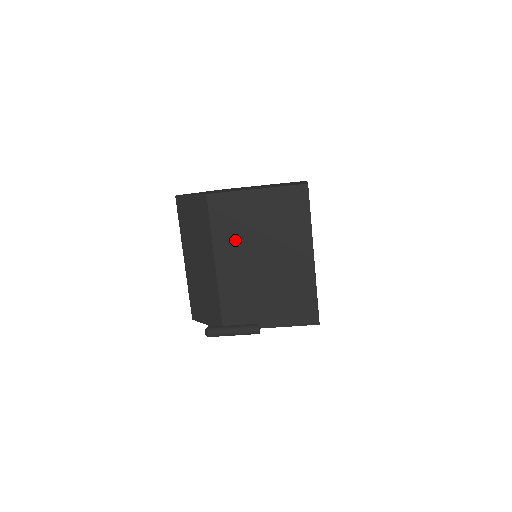
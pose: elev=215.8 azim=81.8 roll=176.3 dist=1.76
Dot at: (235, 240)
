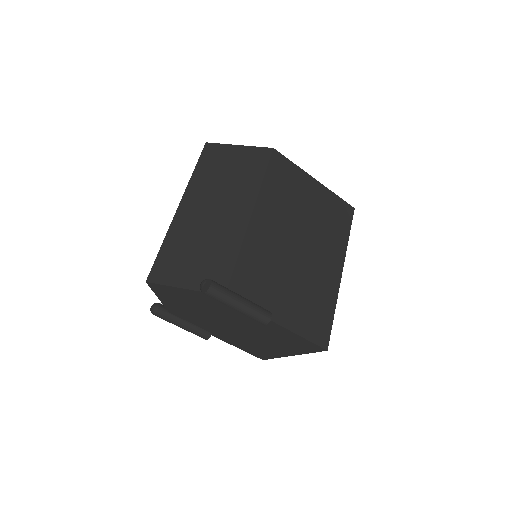
Dot at: (281, 207)
